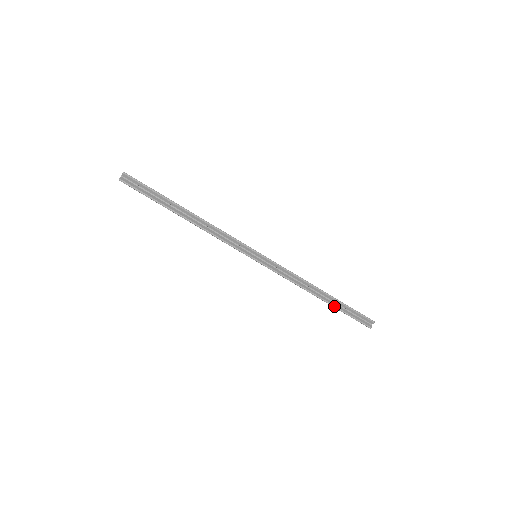
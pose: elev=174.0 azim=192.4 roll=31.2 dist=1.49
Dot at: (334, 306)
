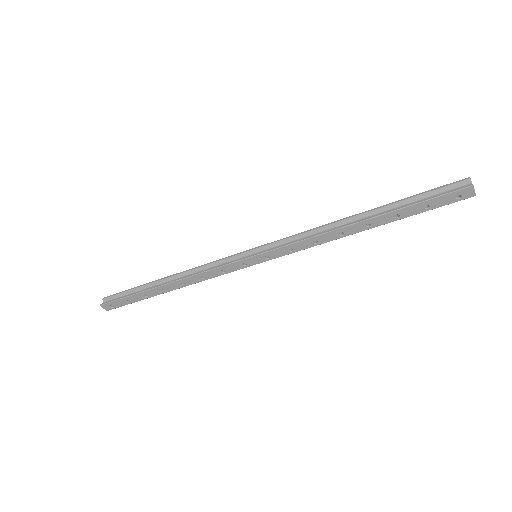
Dot at: (388, 212)
